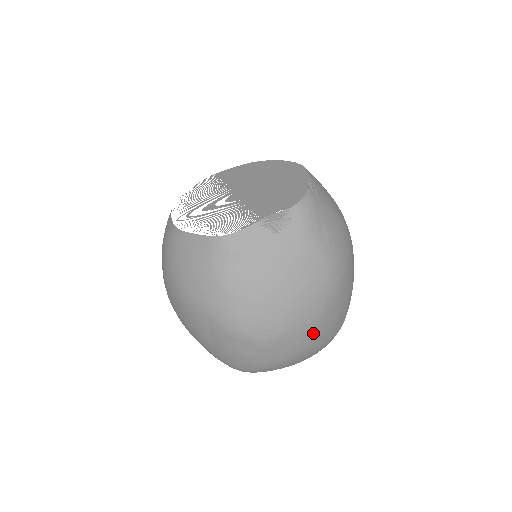
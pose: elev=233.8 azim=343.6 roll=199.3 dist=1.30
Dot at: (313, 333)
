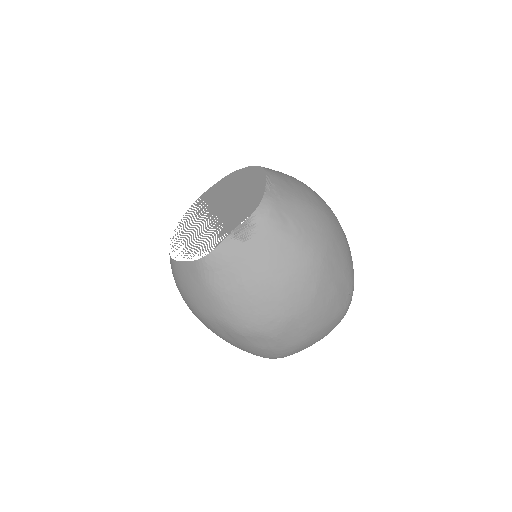
Dot at: (315, 313)
